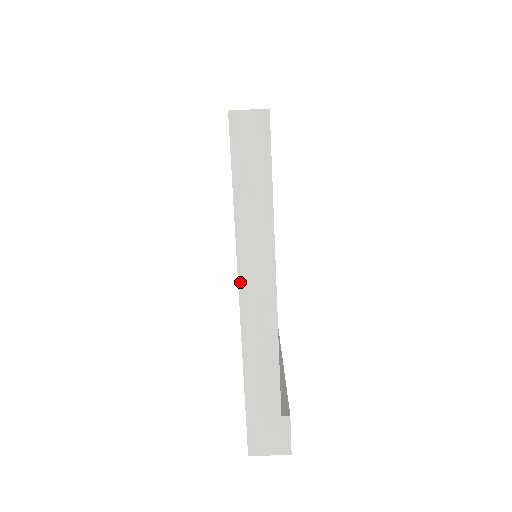
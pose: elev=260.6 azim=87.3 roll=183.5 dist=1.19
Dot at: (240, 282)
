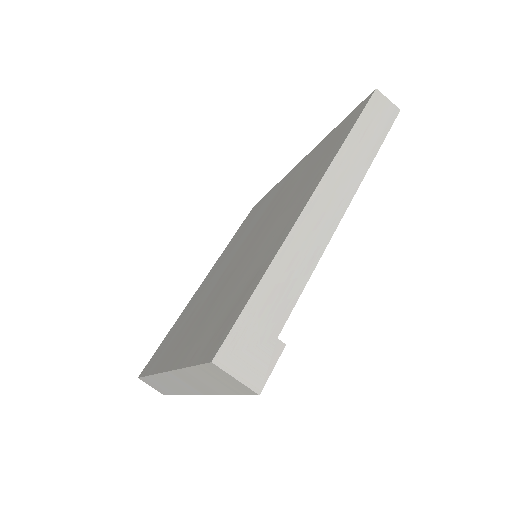
Dot at: (319, 188)
